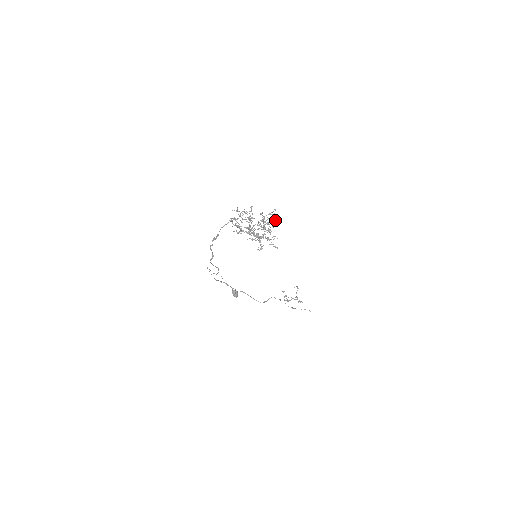
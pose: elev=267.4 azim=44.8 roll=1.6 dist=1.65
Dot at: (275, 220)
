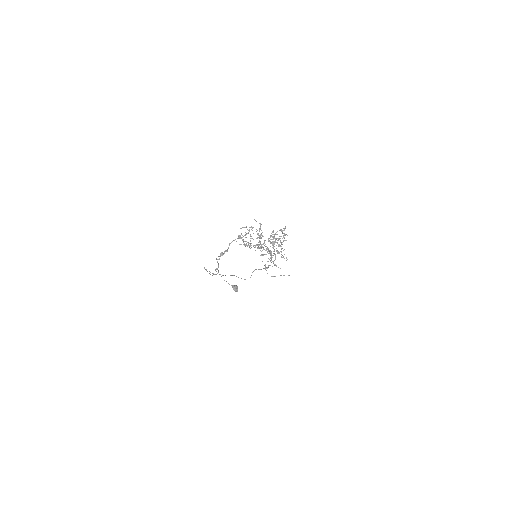
Dot at: (285, 235)
